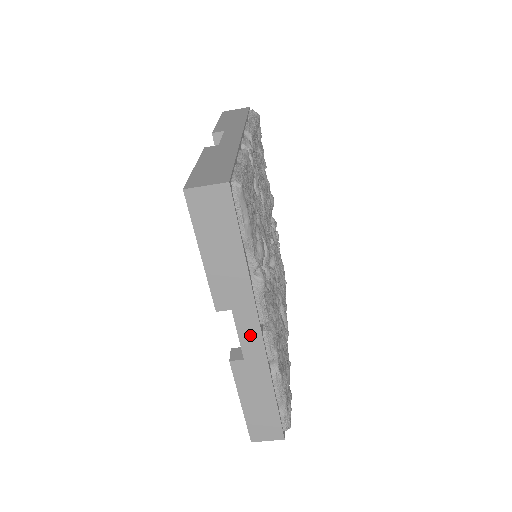
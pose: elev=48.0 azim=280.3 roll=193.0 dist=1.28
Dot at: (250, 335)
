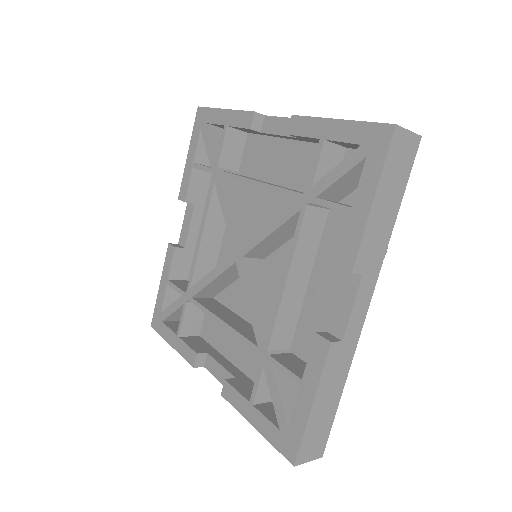
Dot at: (360, 309)
